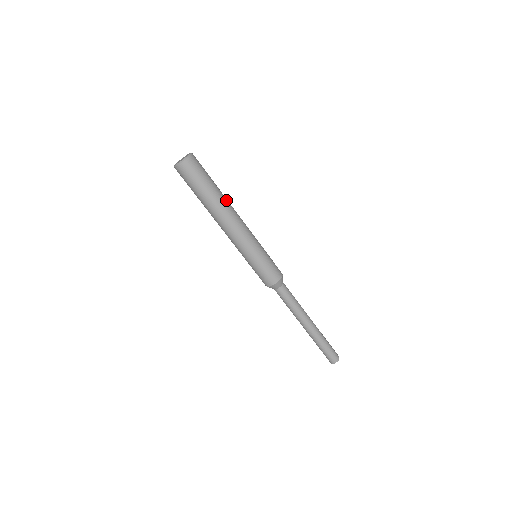
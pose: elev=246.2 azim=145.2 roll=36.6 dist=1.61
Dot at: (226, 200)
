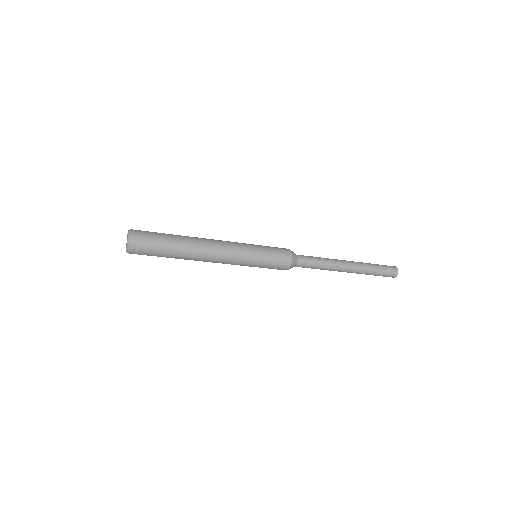
Dot at: (190, 249)
